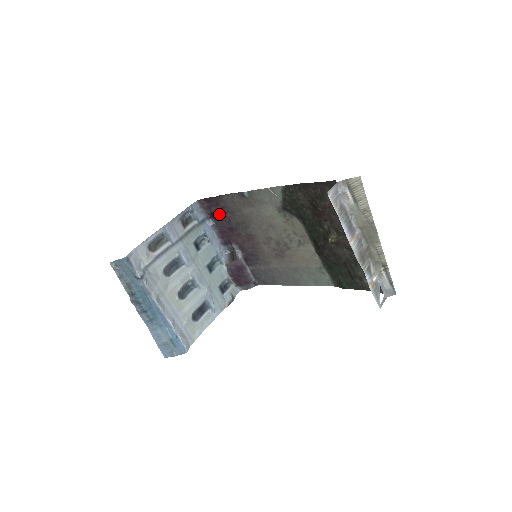
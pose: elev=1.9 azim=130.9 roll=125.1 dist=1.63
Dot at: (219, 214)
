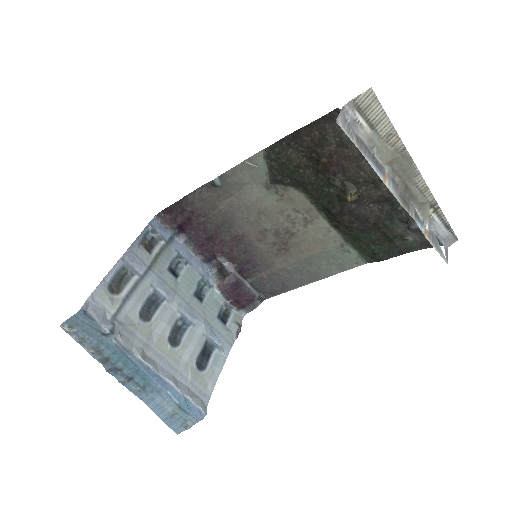
Dot at: (189, 224)
